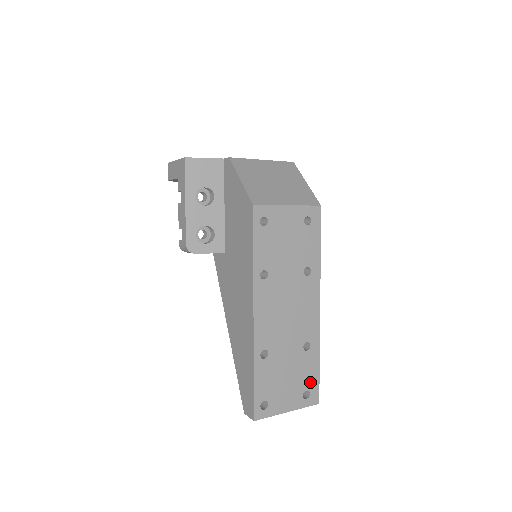
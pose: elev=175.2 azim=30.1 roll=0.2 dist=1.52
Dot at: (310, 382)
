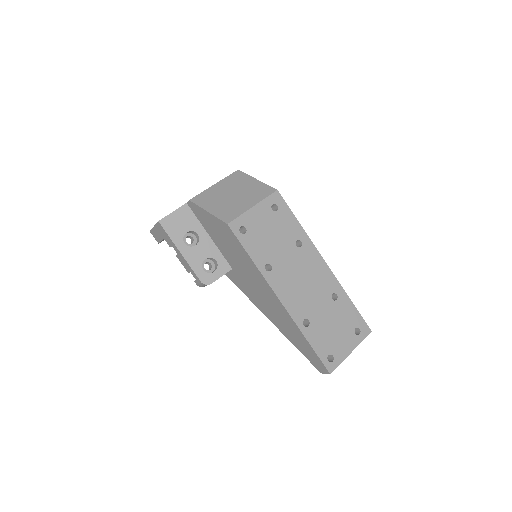
Dot at: (354, 320)
